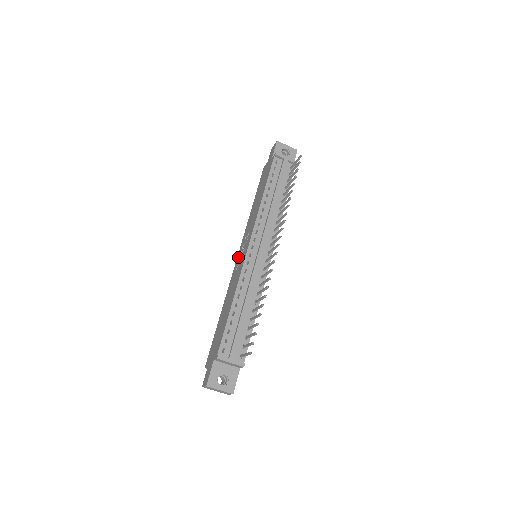
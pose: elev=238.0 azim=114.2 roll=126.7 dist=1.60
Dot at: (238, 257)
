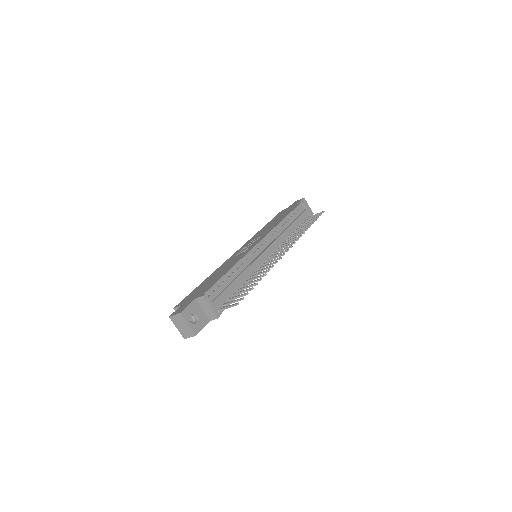
Dot at: (240, 250)
